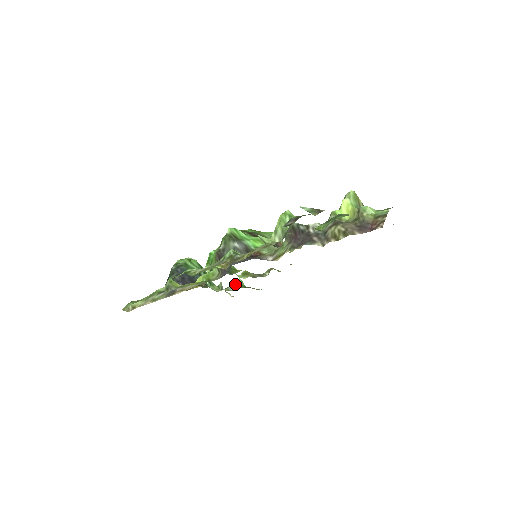
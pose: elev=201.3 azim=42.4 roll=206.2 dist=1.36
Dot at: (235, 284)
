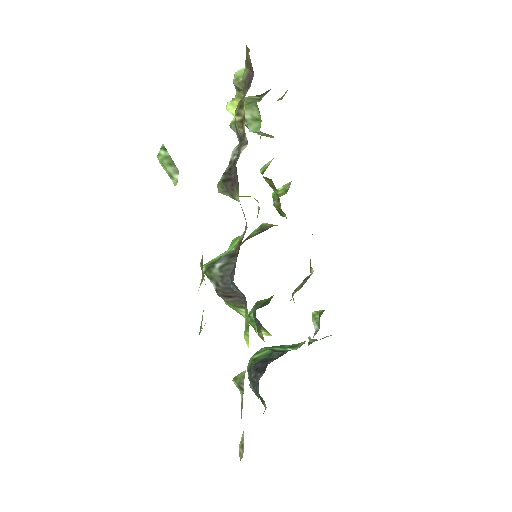
Dot at: (315, 321)
